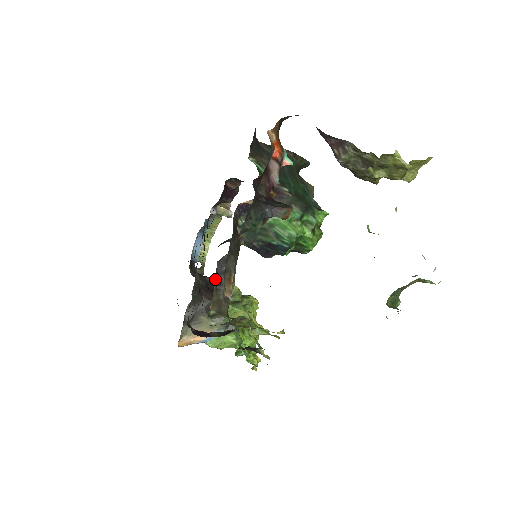
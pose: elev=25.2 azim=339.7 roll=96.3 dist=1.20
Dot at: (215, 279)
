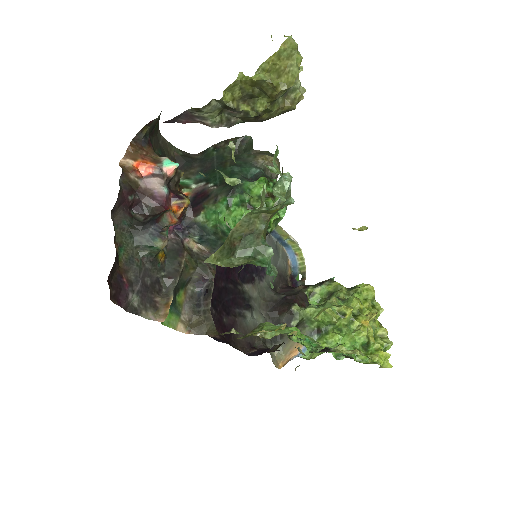
Dot at: (185, 304)
